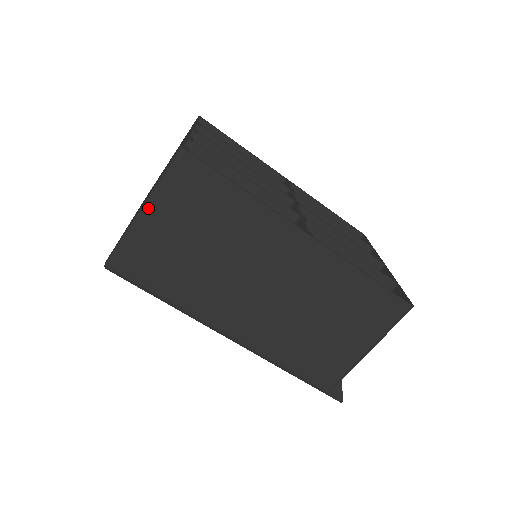
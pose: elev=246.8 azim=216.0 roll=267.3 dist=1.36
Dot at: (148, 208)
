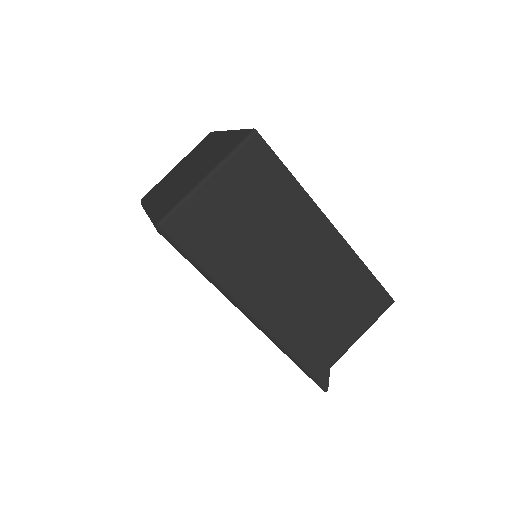
Dot at: (214, 176)
